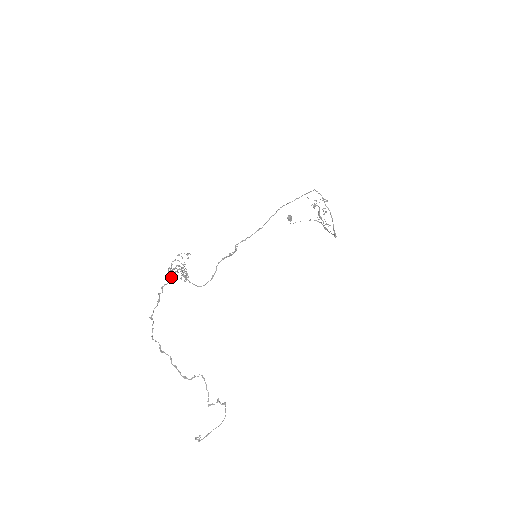
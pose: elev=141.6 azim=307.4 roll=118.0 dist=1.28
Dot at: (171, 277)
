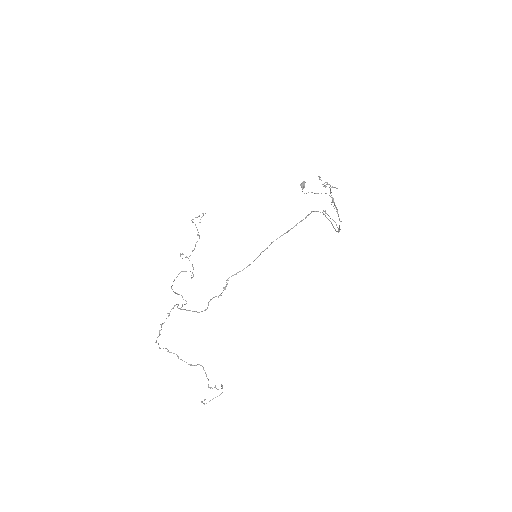
Dot at: (169, 315)
